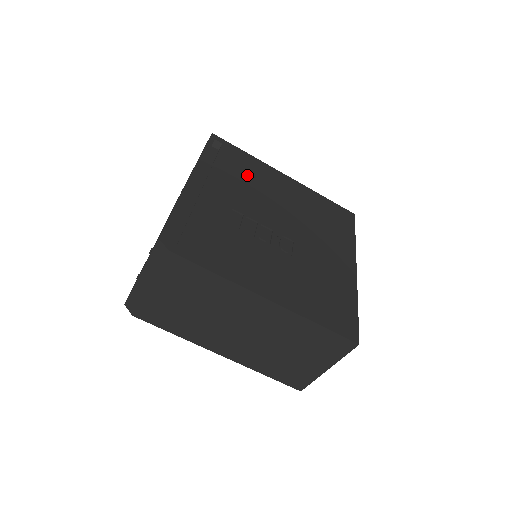
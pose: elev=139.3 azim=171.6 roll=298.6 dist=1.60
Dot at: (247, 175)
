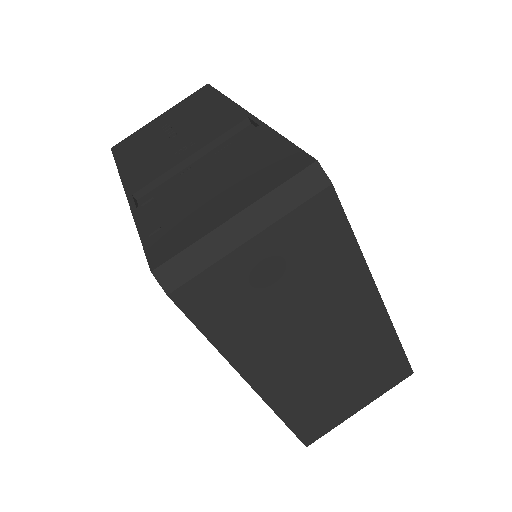
Dot at: occluded
